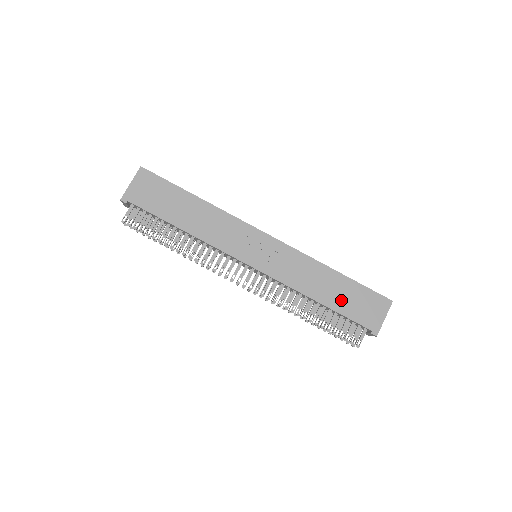
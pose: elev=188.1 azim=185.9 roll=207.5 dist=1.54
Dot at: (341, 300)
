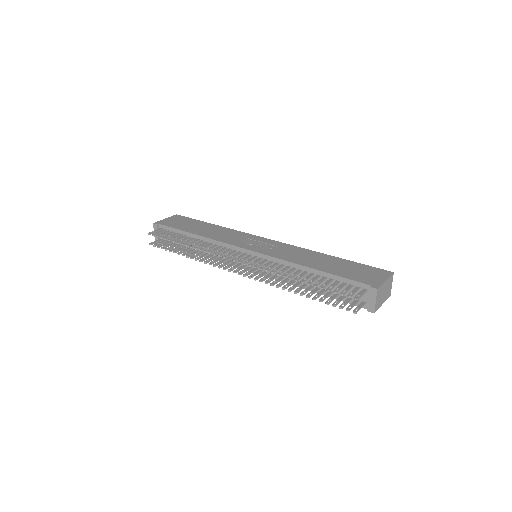
Dot at: (336, 268)
